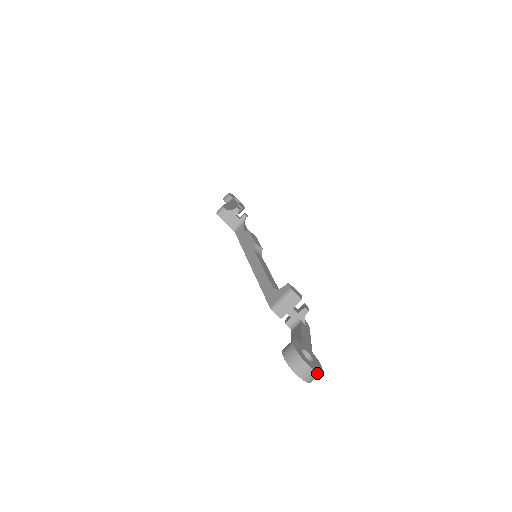
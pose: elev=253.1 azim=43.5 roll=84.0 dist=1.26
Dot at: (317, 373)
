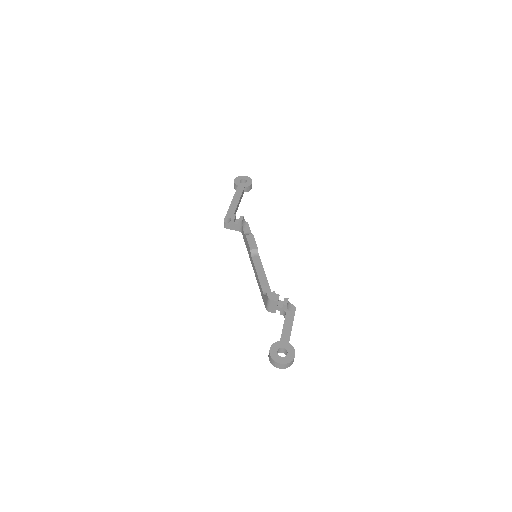
Dot at: (289, 363)
